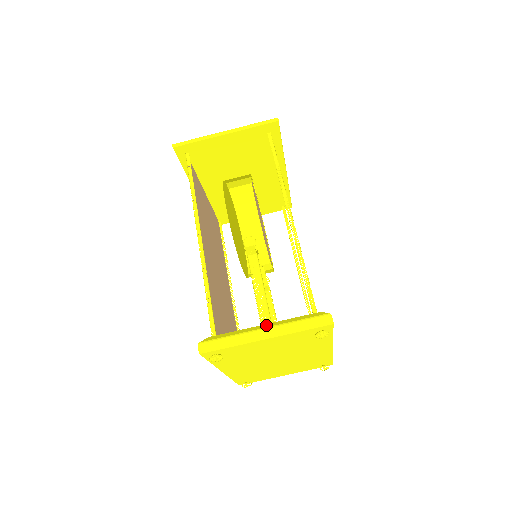
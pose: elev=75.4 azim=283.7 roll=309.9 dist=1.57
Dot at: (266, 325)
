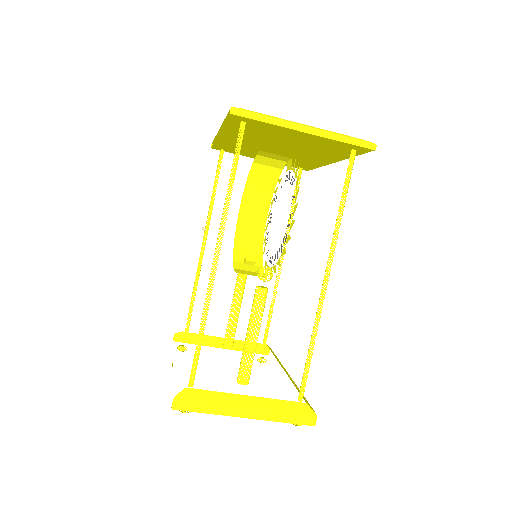
Dot at: (250, 400)
